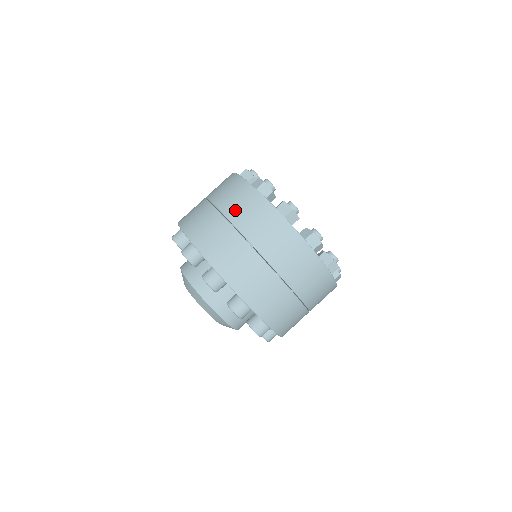
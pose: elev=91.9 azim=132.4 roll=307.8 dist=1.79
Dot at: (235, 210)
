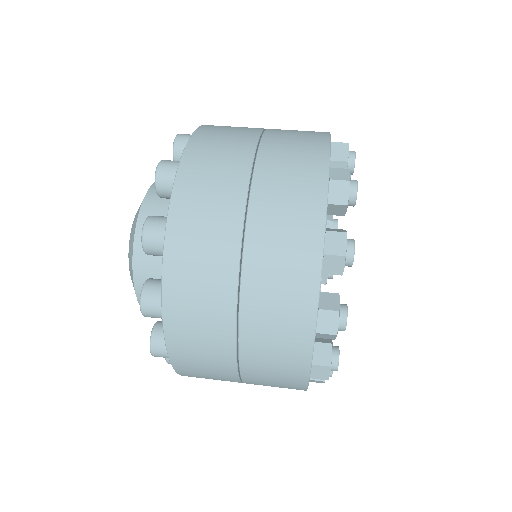
Dot at: occluded
